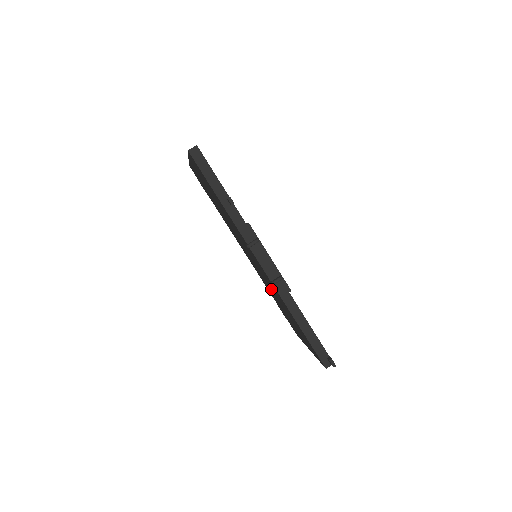
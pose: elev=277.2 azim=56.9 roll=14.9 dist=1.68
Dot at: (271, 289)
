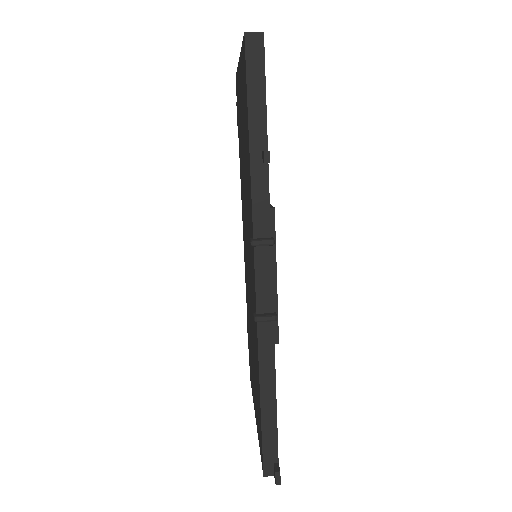
Dot at: occluded
